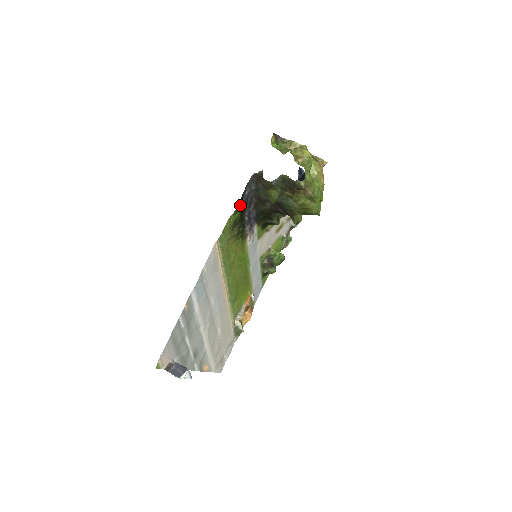
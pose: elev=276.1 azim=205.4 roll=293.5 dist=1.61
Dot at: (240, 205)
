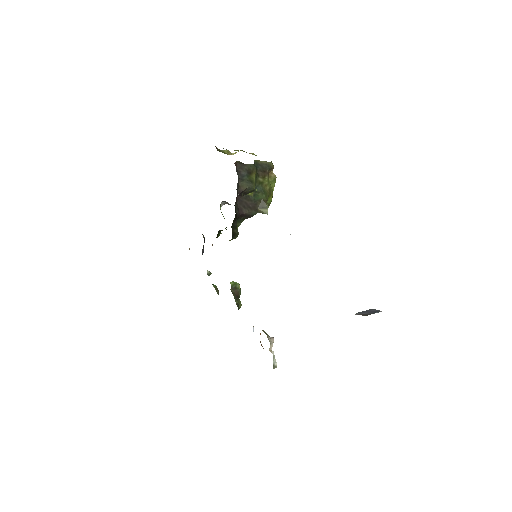
Dot at: occluded
